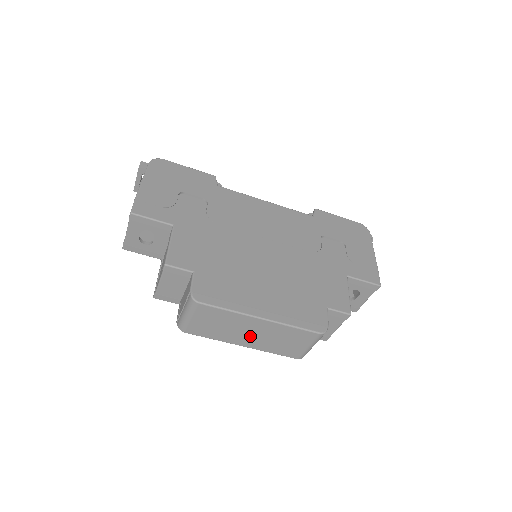
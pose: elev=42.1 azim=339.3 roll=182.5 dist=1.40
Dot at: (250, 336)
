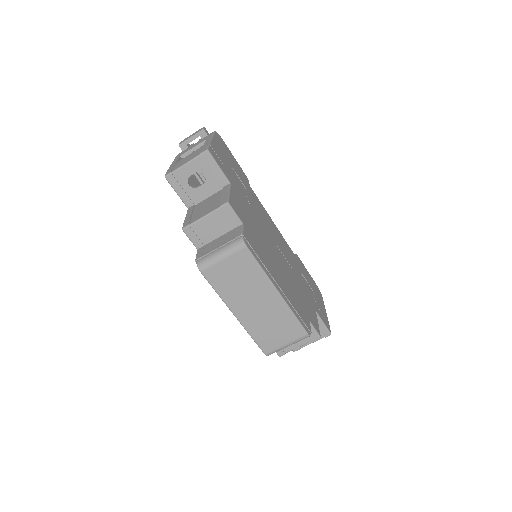
Dot at: (252, 307)
